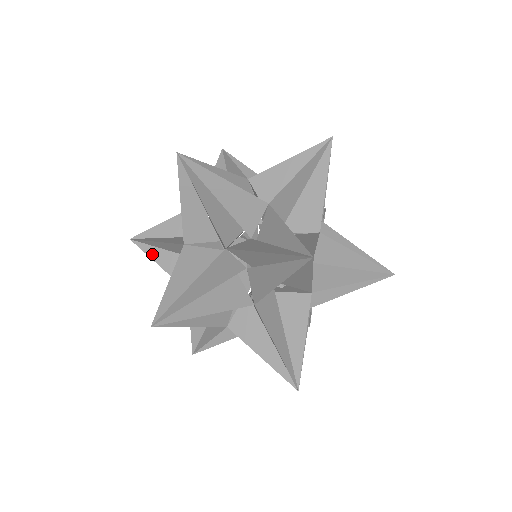
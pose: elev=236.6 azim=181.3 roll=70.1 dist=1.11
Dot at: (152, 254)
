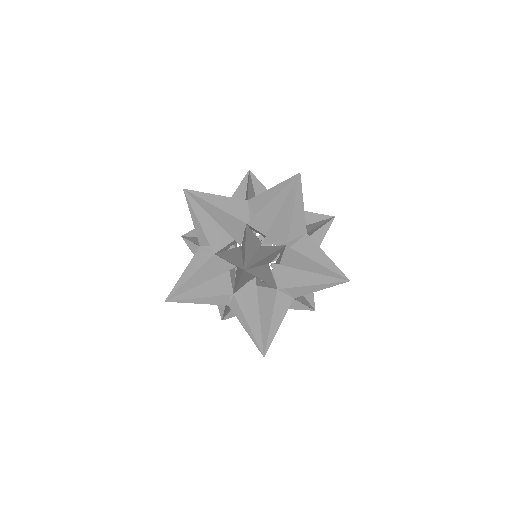
Dot at: (189, 296)
